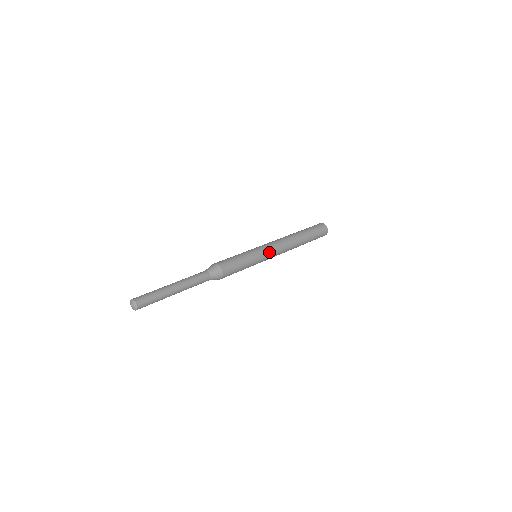
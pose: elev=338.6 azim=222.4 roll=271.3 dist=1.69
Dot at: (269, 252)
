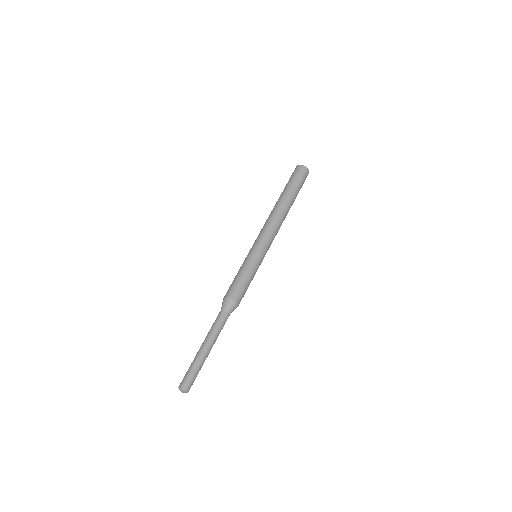
Dot at: (267, 247)
